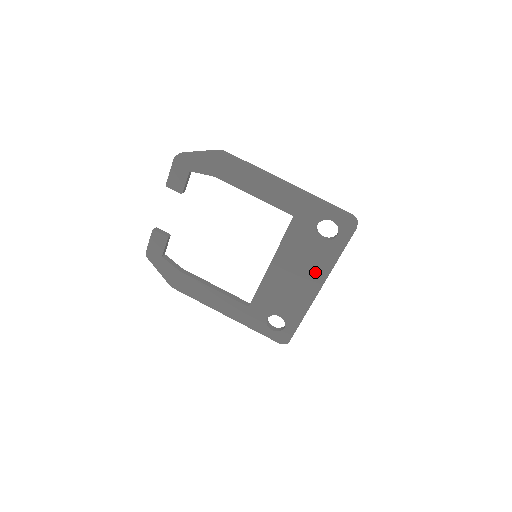
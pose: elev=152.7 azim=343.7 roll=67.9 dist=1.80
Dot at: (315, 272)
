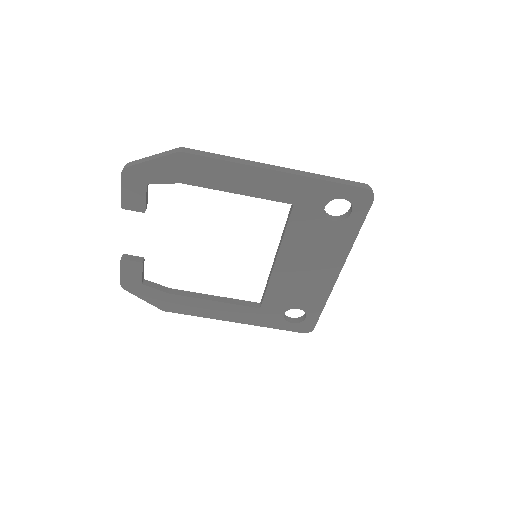
Dot at: (331, 257)
